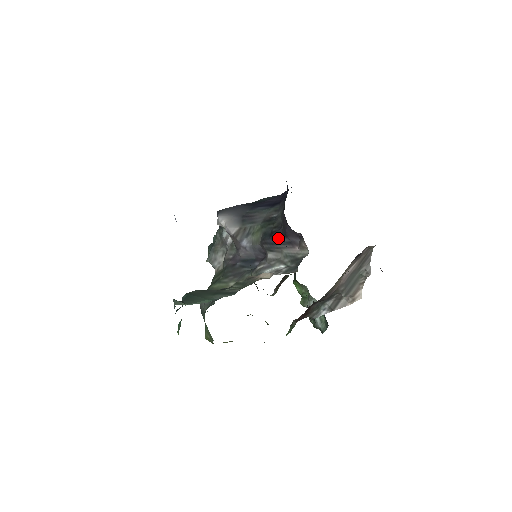
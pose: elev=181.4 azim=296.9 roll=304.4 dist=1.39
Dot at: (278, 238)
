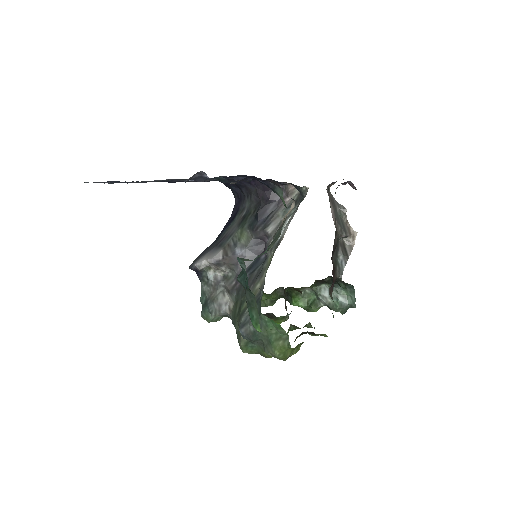
Dot at: (265, 212)
